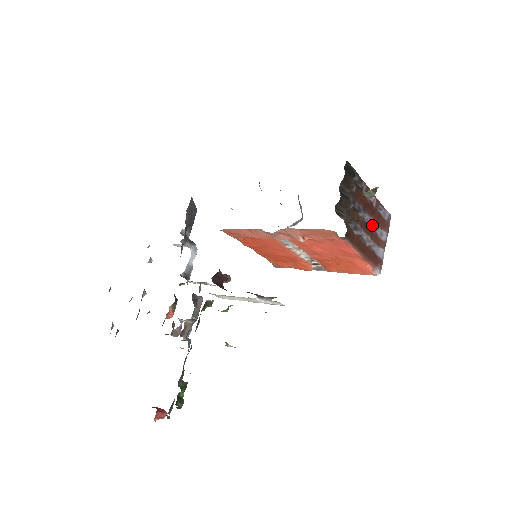
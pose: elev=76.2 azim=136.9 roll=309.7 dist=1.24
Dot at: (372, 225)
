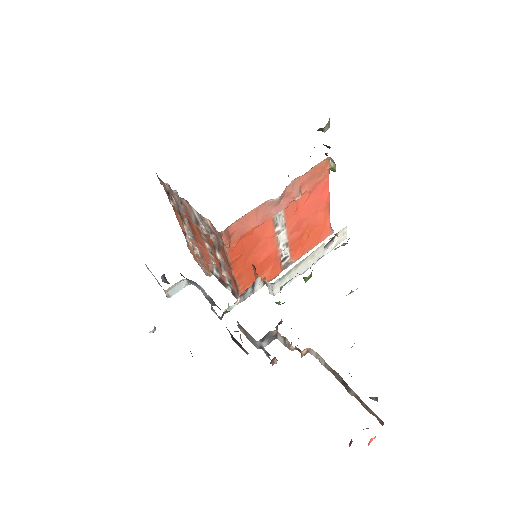
Dot at: occluded
